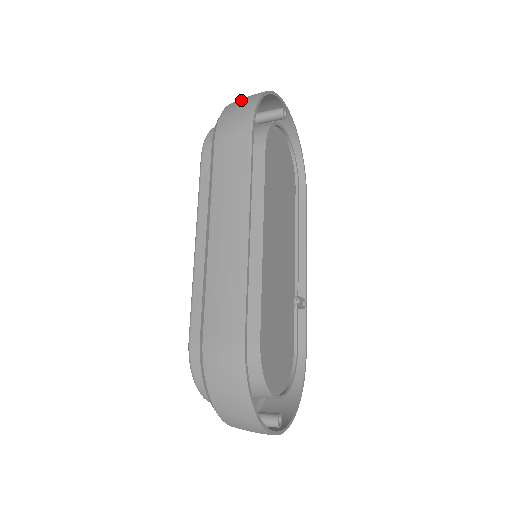
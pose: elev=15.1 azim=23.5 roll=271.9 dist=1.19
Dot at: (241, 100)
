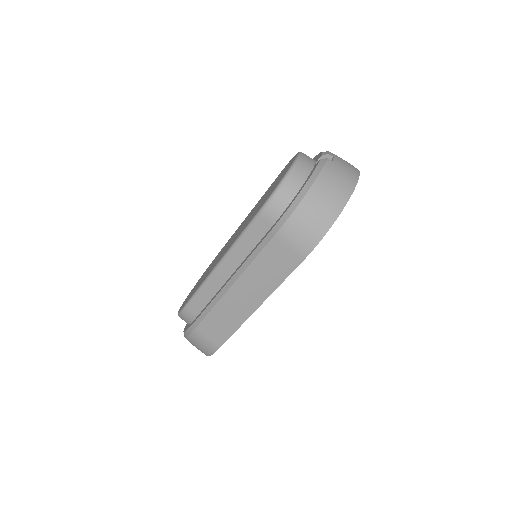
Dot at: (319, 206)
